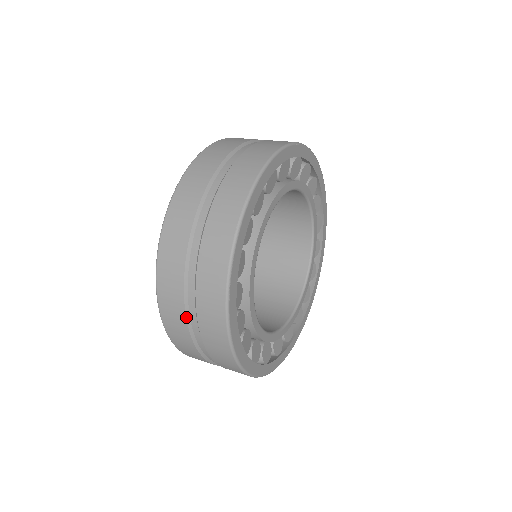
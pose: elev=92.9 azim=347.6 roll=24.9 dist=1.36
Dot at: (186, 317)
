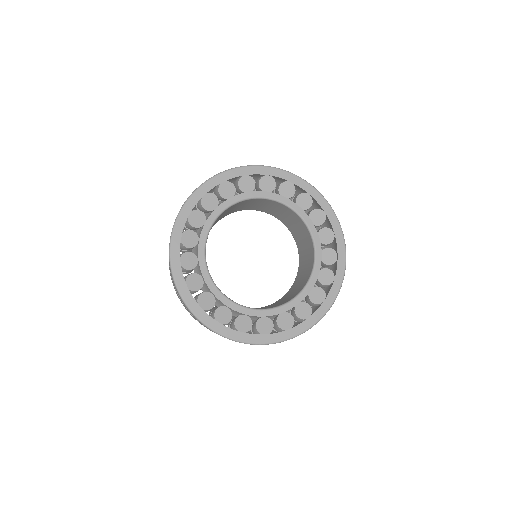
Dot at: occluded
